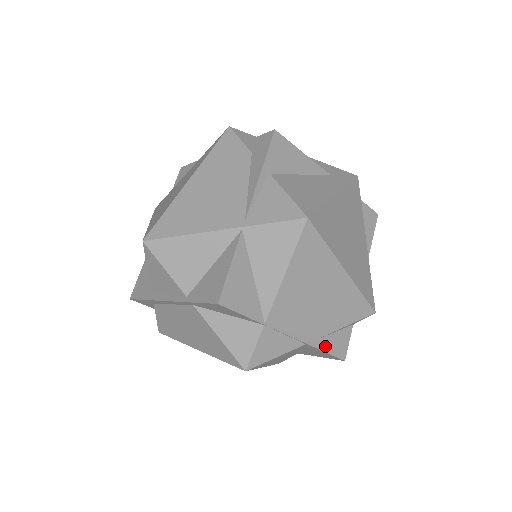
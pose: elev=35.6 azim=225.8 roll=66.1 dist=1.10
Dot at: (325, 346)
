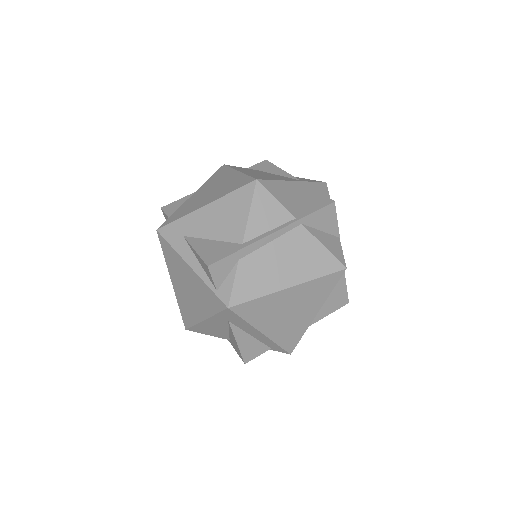
Dot at: (344, 283)
